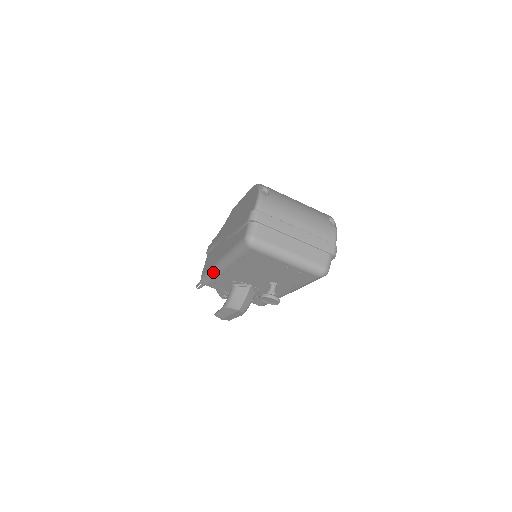
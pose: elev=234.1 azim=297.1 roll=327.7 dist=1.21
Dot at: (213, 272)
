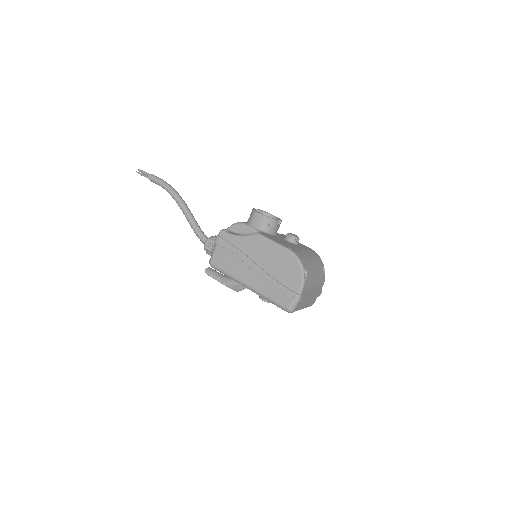
Dot at: (233, 279)
